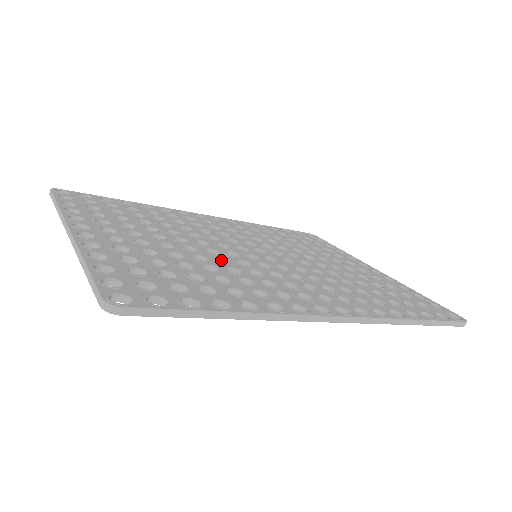
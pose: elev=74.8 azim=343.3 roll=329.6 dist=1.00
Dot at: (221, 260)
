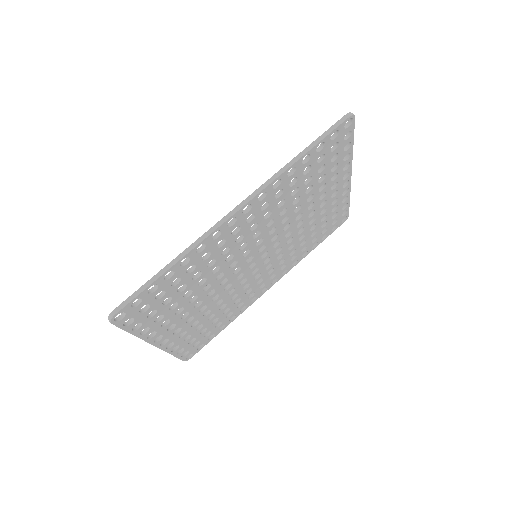
Dot at: (221, 275)
